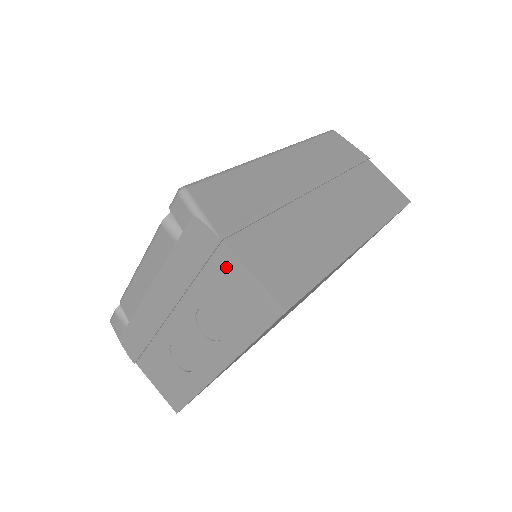
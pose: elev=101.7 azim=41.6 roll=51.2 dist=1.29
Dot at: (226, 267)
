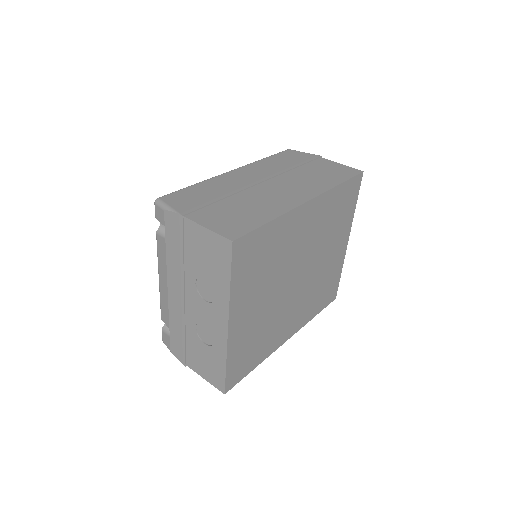
Dot at: (193, 234)
